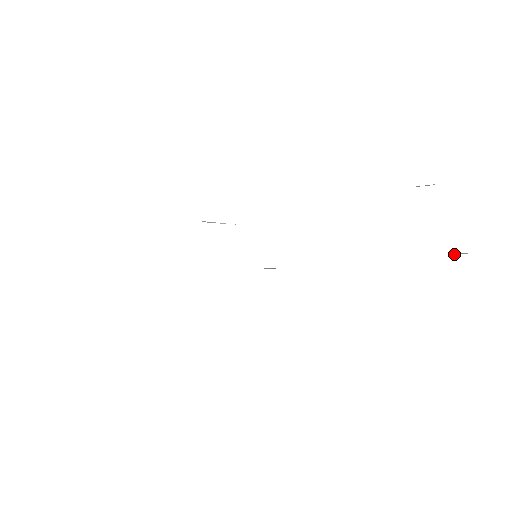
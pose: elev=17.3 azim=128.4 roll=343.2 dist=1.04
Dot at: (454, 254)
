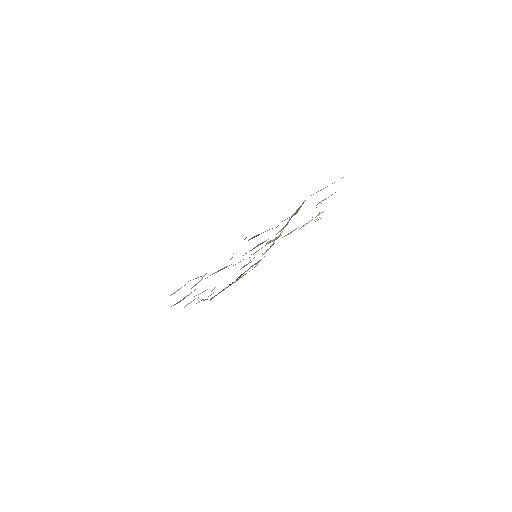
Dot at: (298, 210)
